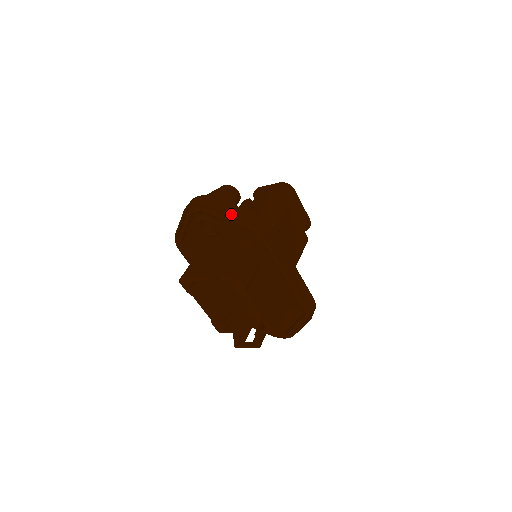
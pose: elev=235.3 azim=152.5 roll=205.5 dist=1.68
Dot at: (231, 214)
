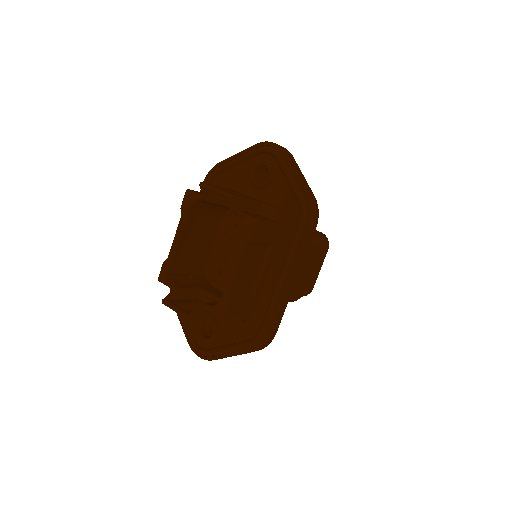
Dot at: (299, 176)
